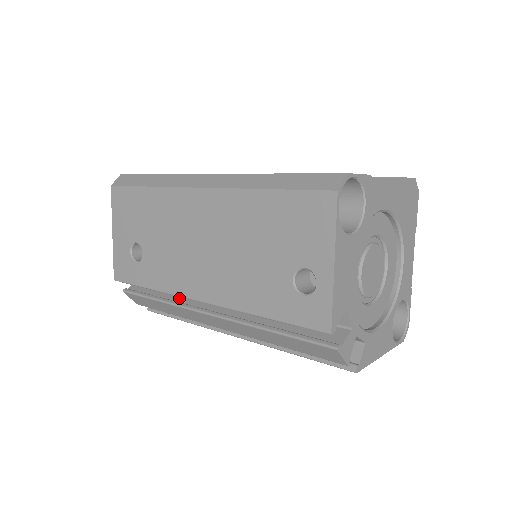
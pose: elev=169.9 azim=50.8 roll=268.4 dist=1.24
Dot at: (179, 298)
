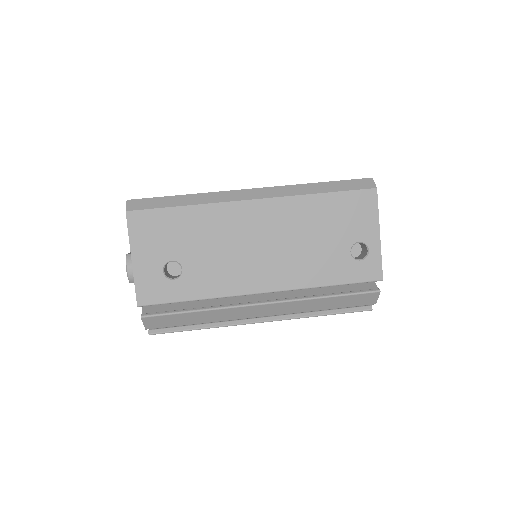
Dot at: (216, 303)
